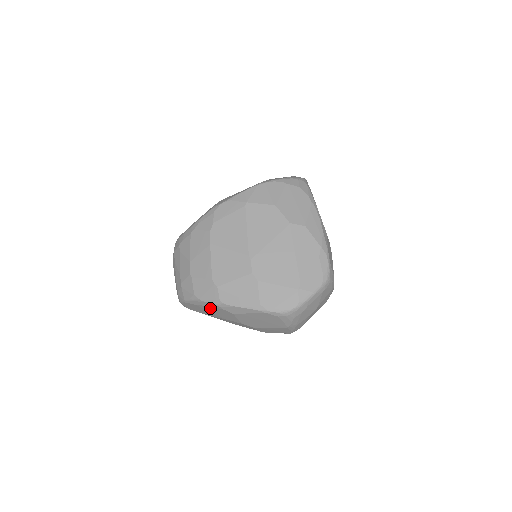
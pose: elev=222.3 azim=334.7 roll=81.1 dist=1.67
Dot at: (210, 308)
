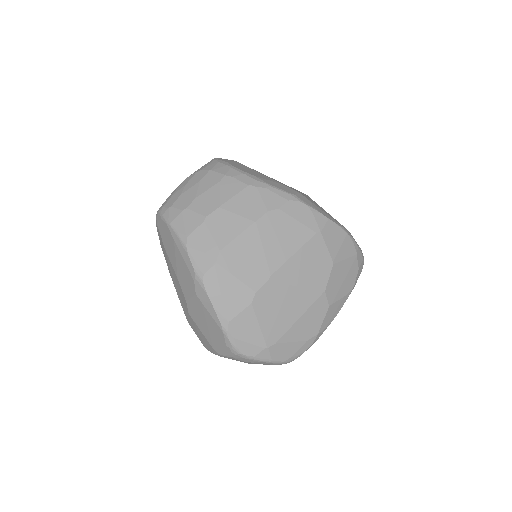
Dot at: (183, 262)
